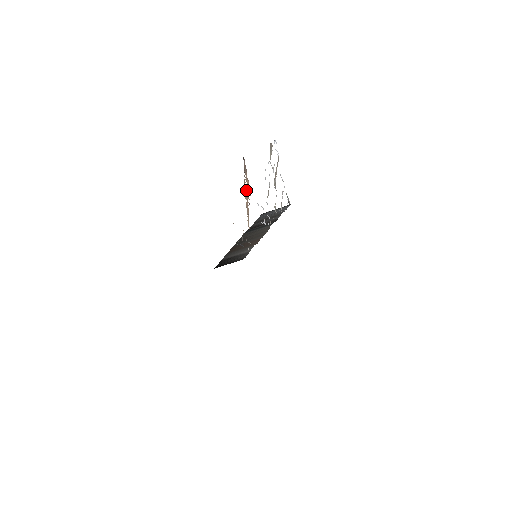
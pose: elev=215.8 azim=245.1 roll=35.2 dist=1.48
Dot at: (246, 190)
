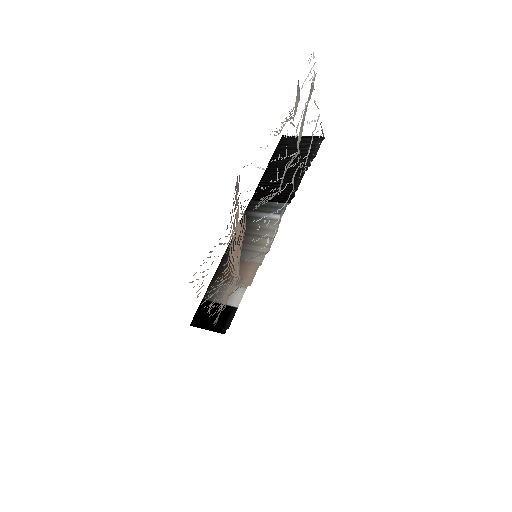
Dot at: occluded
